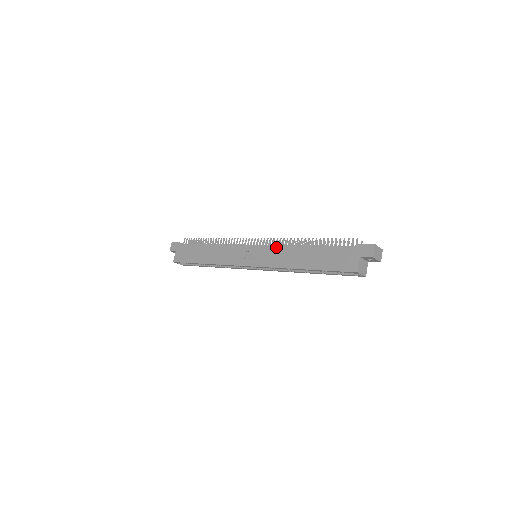
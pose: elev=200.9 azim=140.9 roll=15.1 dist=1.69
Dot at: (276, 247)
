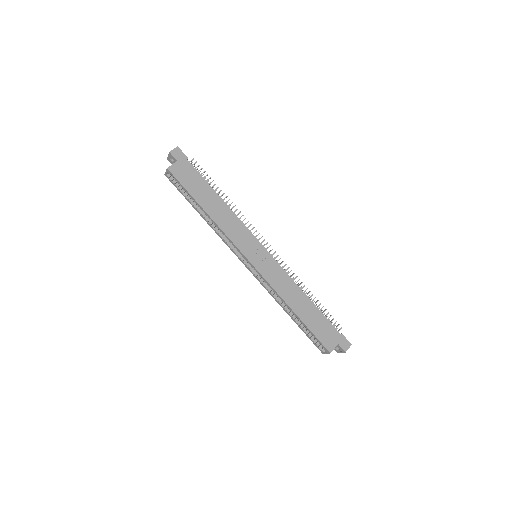
Dot at: (284, 272)
